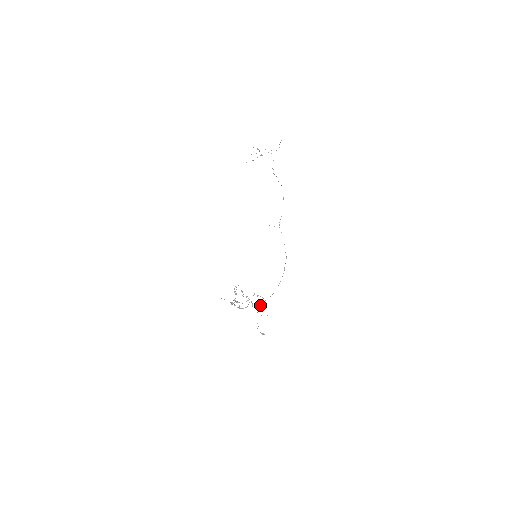
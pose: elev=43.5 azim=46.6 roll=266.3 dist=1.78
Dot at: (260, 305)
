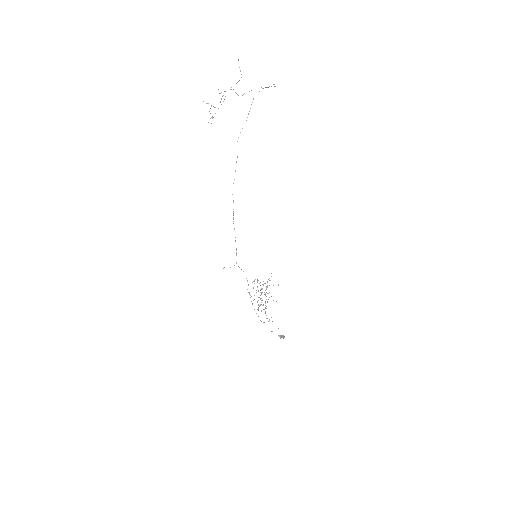
Dot at: occluded
